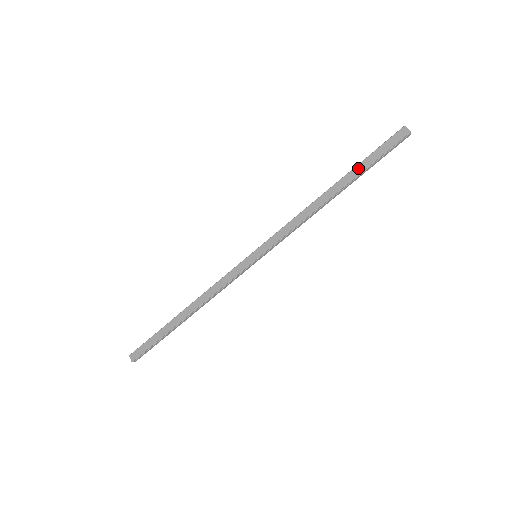
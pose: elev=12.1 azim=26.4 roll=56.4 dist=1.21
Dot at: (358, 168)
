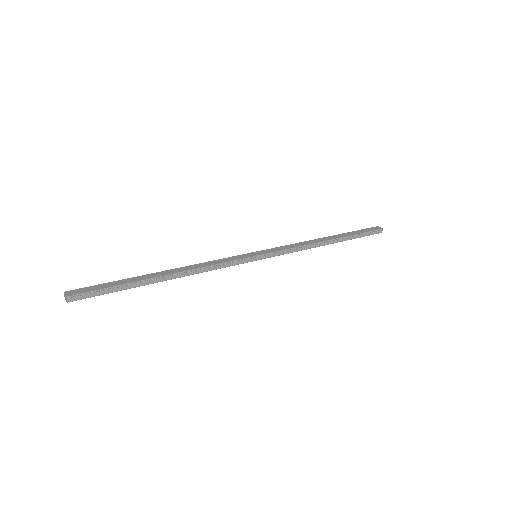
Dot at: (348, 233)
